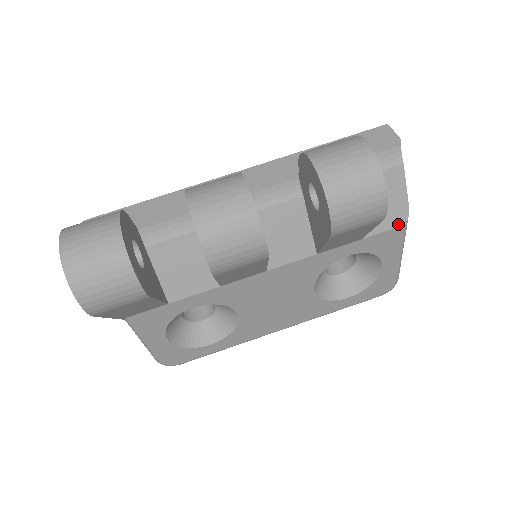
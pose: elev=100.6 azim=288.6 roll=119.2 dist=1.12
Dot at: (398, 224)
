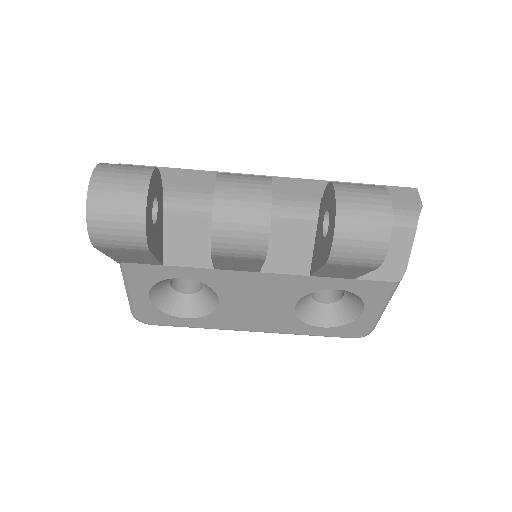
Dot at: (391, 279)
